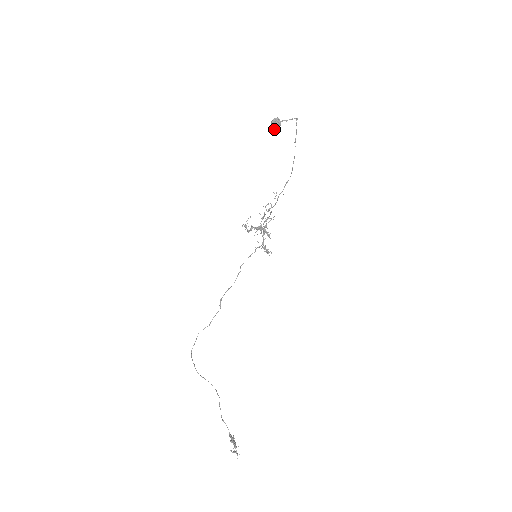
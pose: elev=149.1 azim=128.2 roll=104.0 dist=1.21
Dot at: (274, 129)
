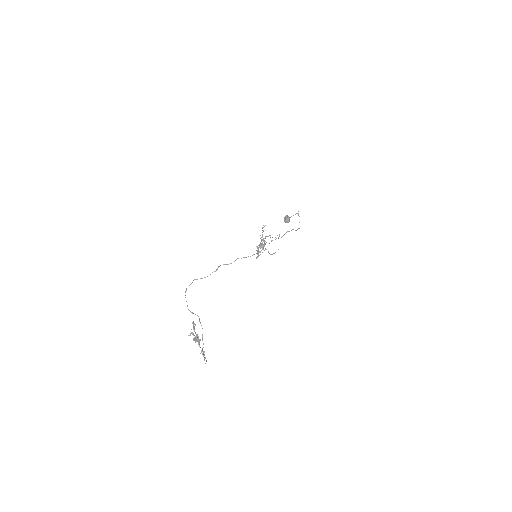
Dot at: (285, 221)
